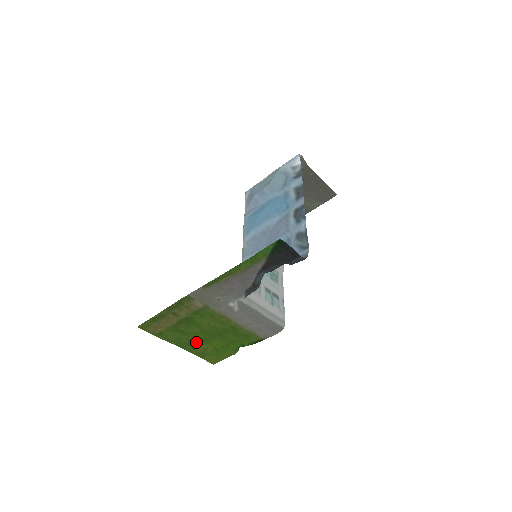
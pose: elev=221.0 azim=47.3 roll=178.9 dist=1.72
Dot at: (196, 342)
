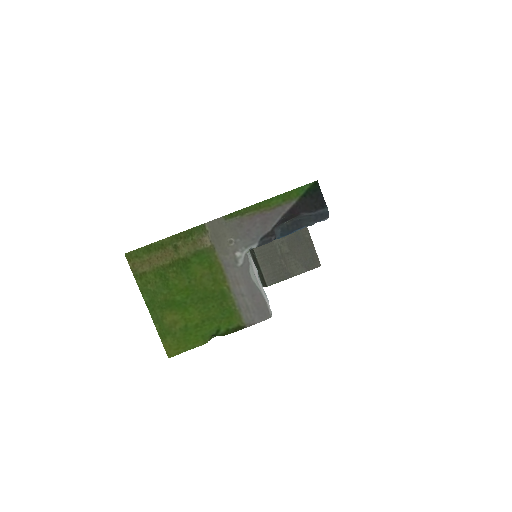
Dot at: (171, 306)
